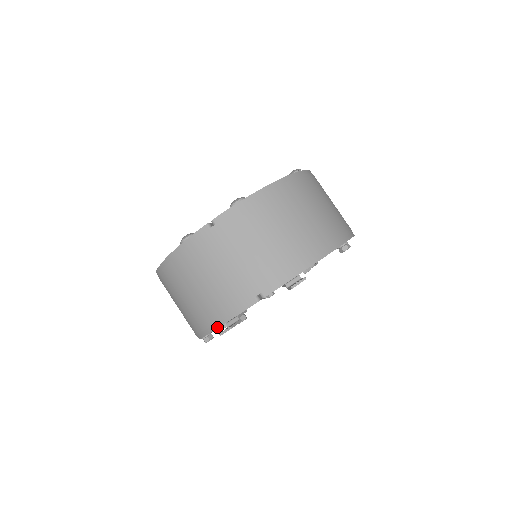
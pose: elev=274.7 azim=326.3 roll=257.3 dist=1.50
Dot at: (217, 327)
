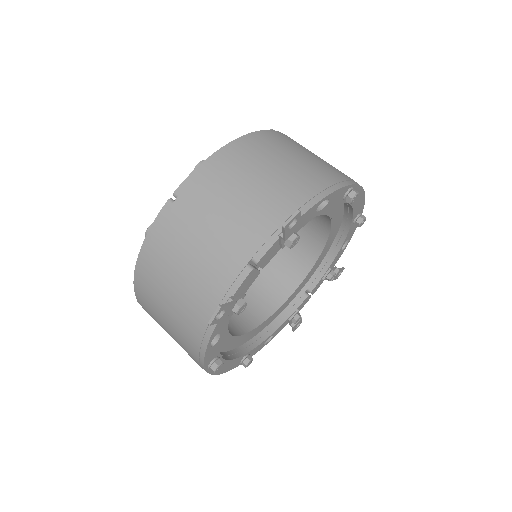
Dot at: (212, 329)
